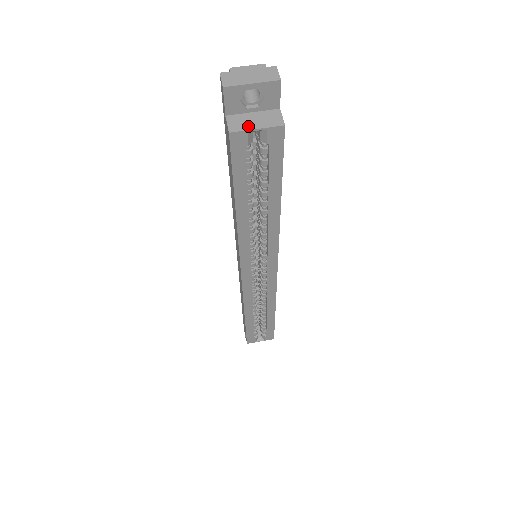
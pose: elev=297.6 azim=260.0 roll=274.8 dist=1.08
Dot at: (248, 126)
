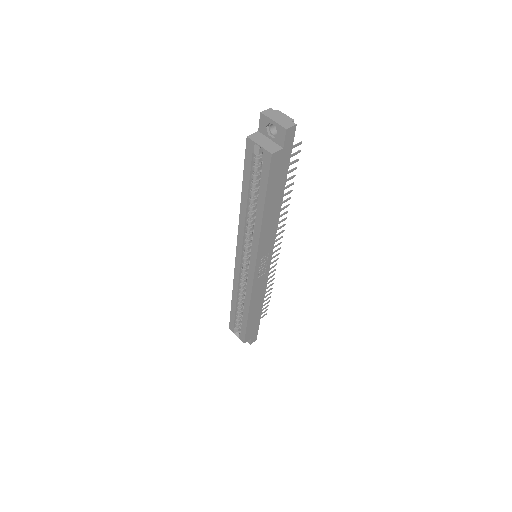
Dot at: (258, 141)
